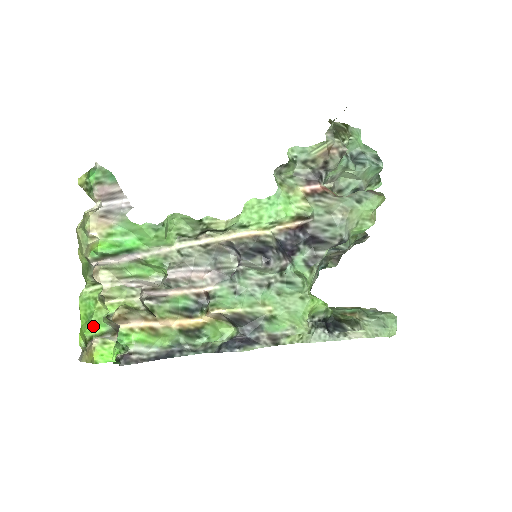
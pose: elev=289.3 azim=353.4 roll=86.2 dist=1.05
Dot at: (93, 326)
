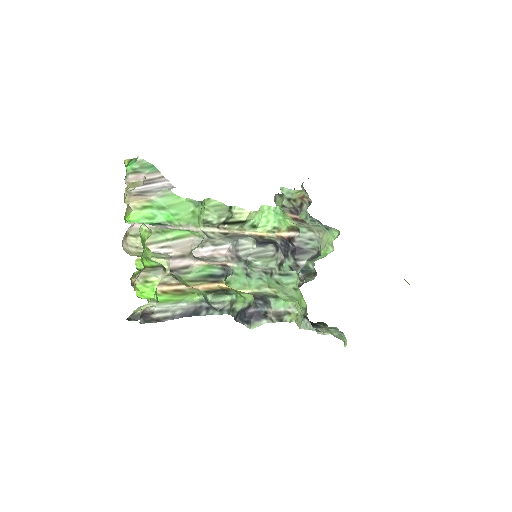
Dot at: (144, 259)
